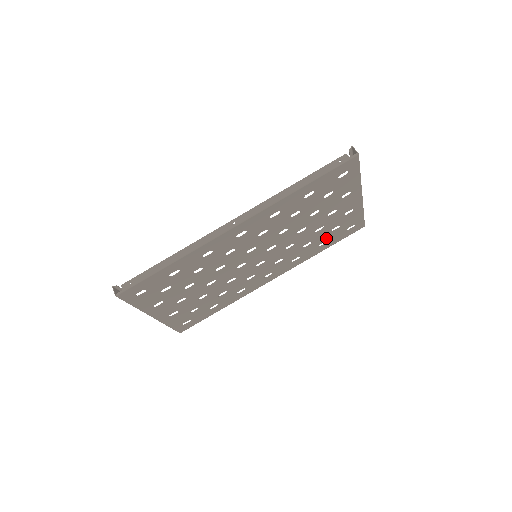
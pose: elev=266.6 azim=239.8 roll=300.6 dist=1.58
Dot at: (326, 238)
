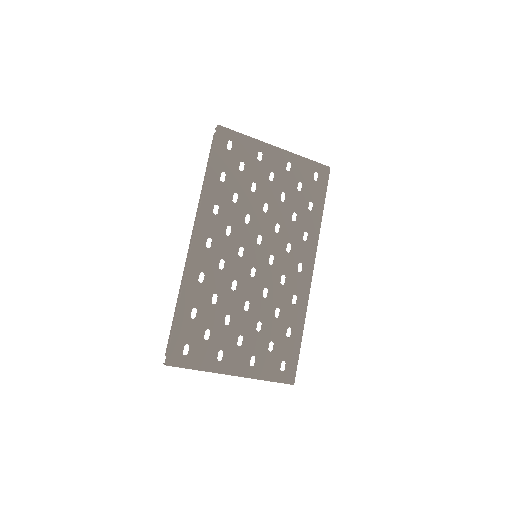
Dot at: (305, 200)
